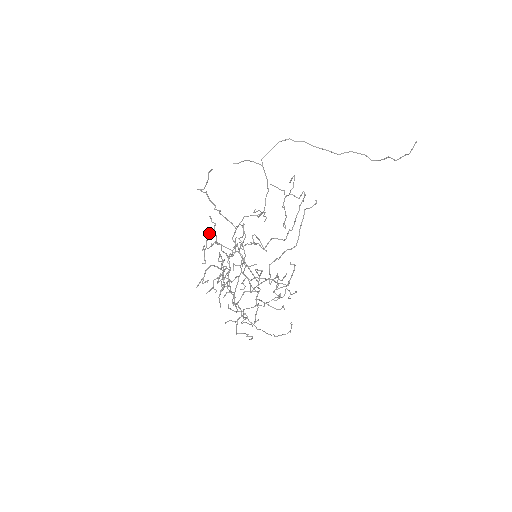
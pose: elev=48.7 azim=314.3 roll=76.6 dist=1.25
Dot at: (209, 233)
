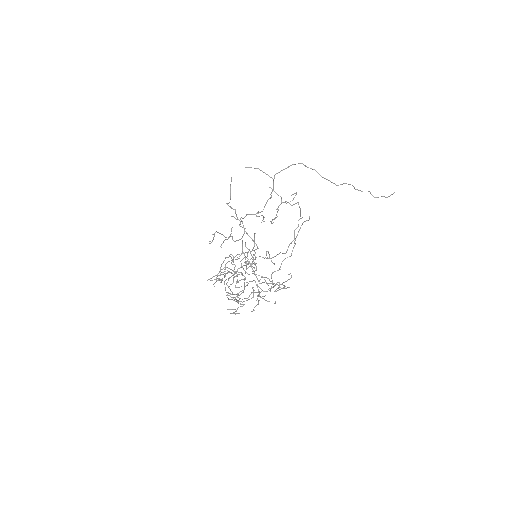
Dot at: occluded
